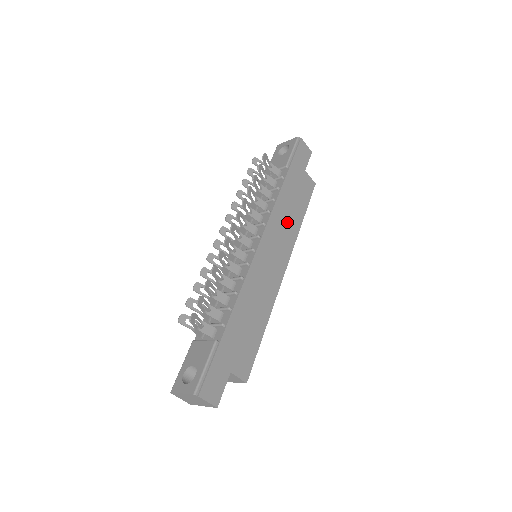
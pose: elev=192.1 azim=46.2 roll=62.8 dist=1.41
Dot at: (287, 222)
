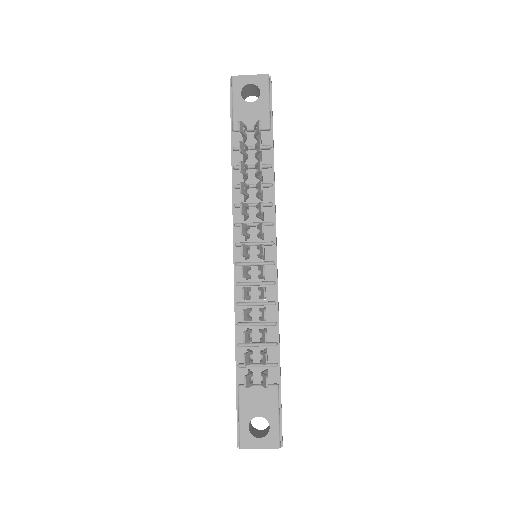
Dot at: occluded
